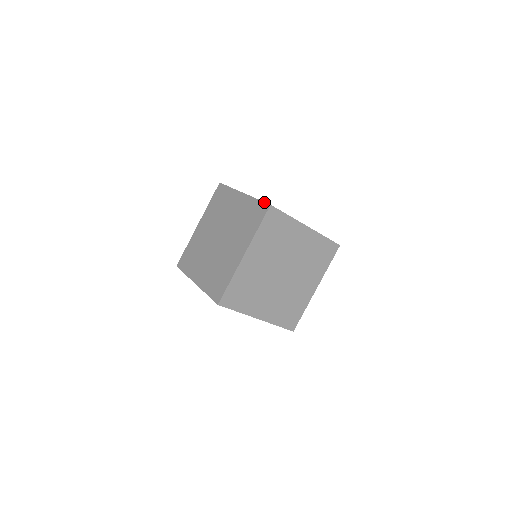
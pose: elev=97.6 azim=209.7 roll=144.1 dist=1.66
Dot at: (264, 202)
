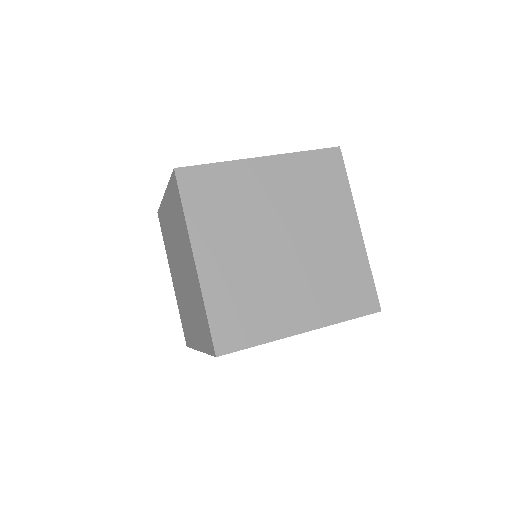
Dot at: occluded
